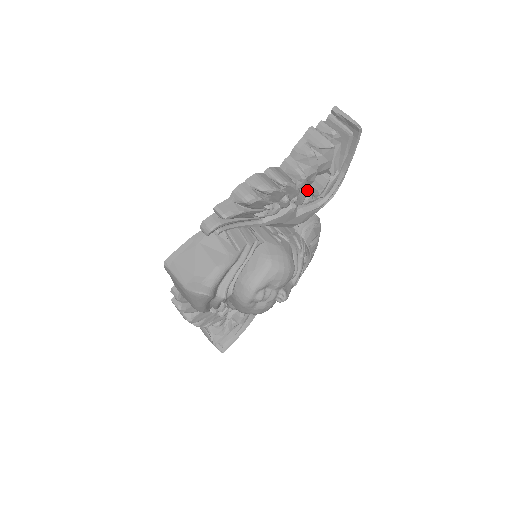
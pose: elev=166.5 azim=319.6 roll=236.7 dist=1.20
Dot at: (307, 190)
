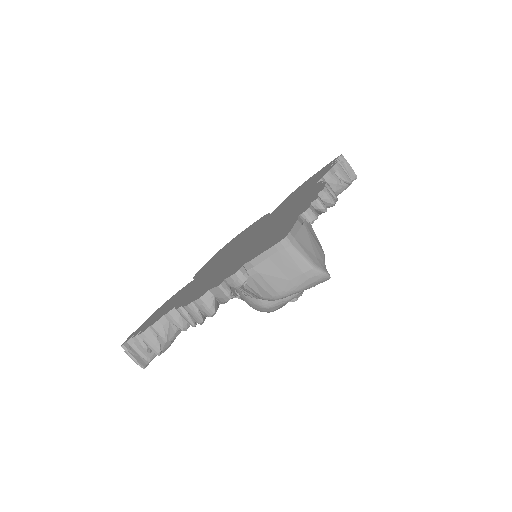
Dot at: occluded
